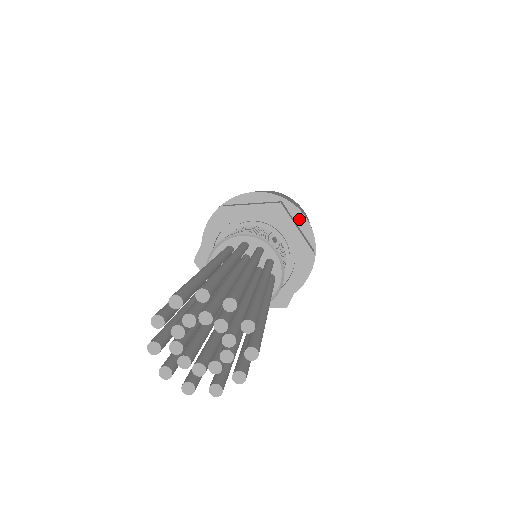
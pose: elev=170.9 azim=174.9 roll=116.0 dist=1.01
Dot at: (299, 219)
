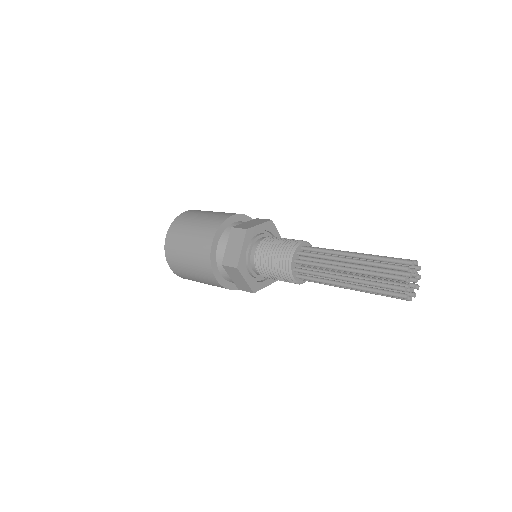
Dot at: occluded
